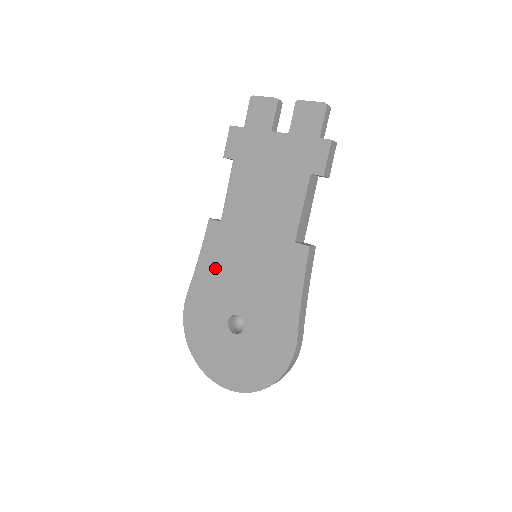
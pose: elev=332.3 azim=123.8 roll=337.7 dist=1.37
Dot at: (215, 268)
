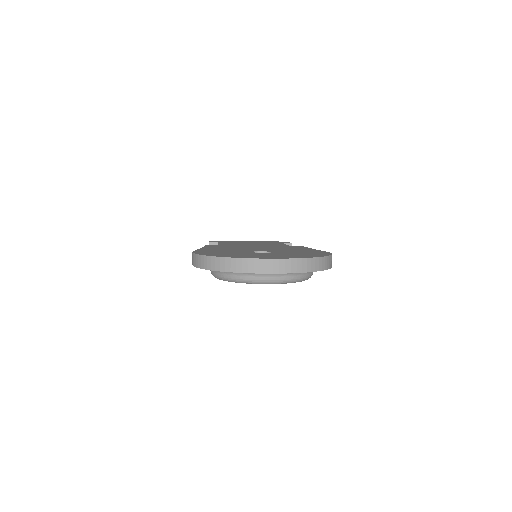
Dot at: (223, 248)
